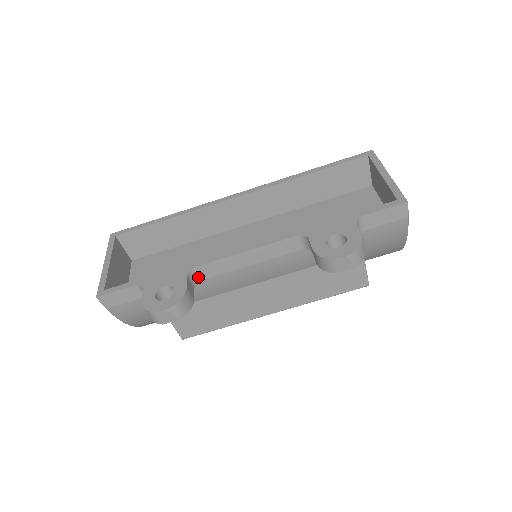
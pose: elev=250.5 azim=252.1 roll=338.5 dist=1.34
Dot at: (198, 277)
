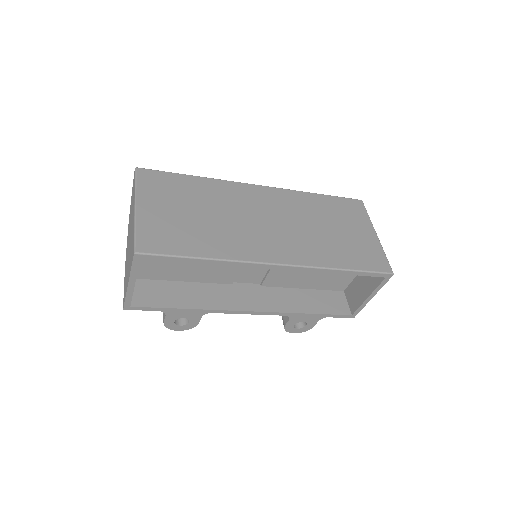
Dot at: occluded
